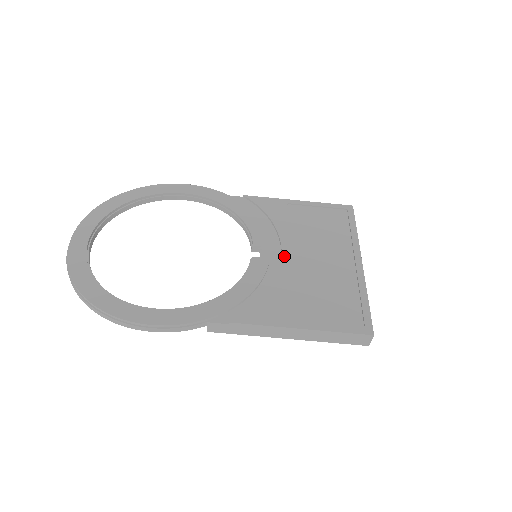
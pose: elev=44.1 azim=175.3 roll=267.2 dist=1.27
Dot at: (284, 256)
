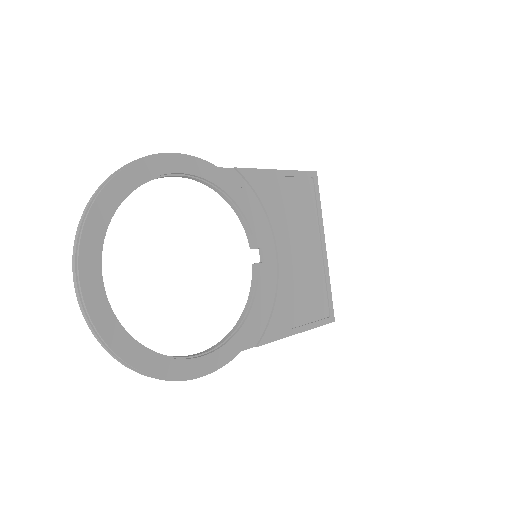
Dot at: (280, 256)
